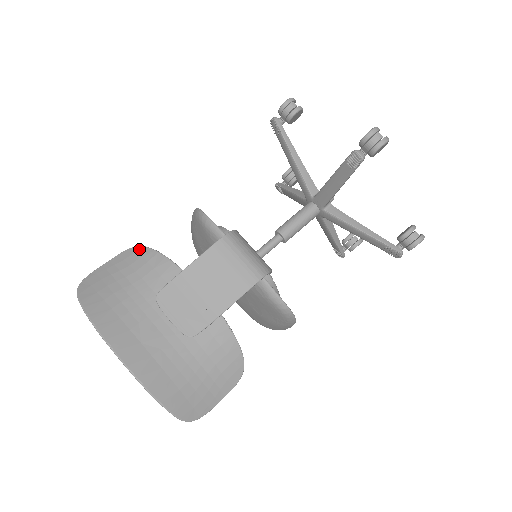
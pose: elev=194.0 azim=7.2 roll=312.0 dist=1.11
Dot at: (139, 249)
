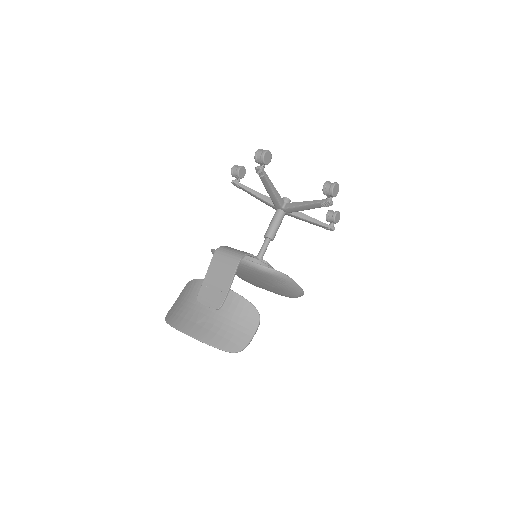
Dot at: (187, 284)
